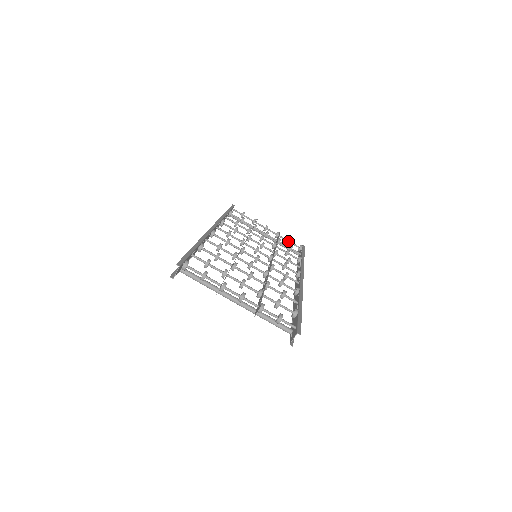
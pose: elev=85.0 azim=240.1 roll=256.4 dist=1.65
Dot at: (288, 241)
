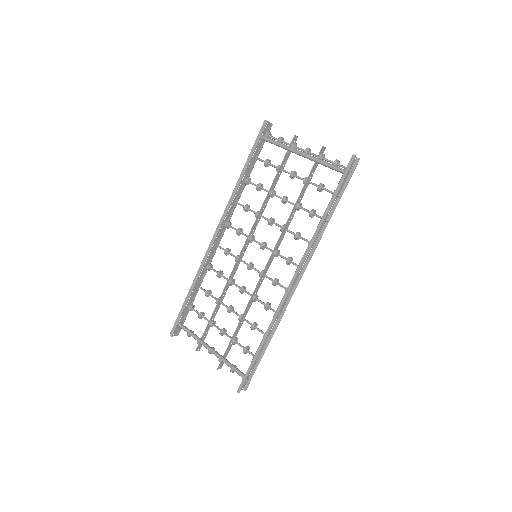
Dot at: (235, 365)
